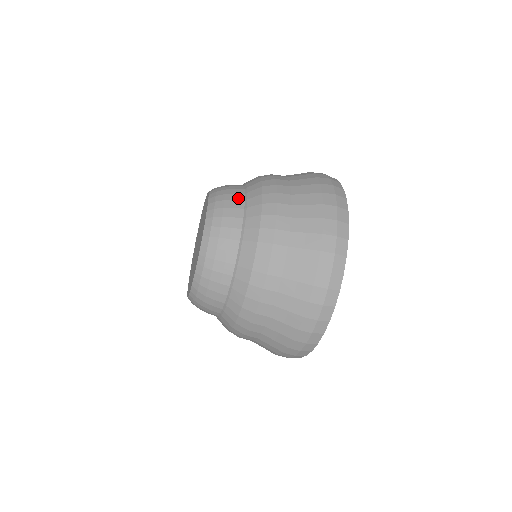
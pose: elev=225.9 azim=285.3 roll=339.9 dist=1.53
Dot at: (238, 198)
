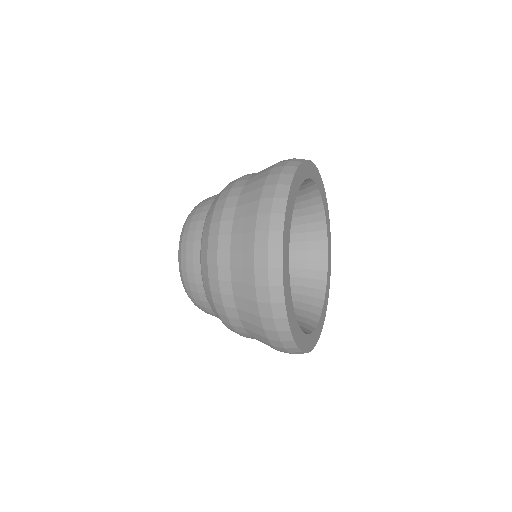
Dot at: (198, 227)
